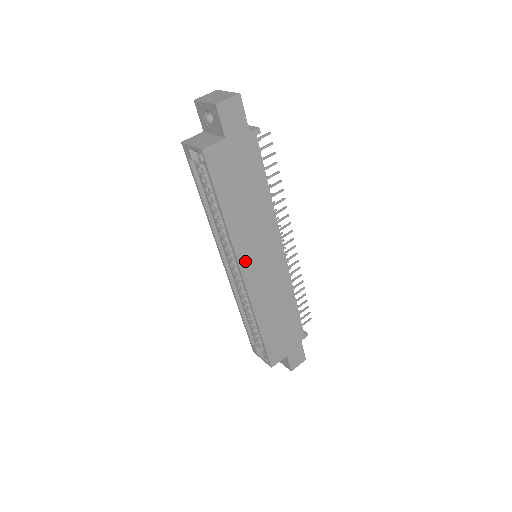
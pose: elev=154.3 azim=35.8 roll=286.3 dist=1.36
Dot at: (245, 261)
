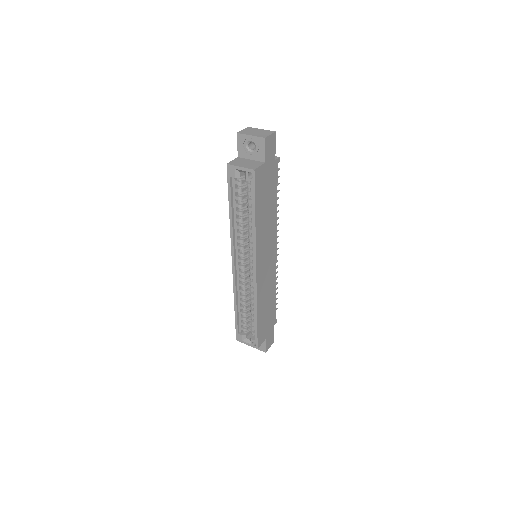
Dot at: (259, 258)
